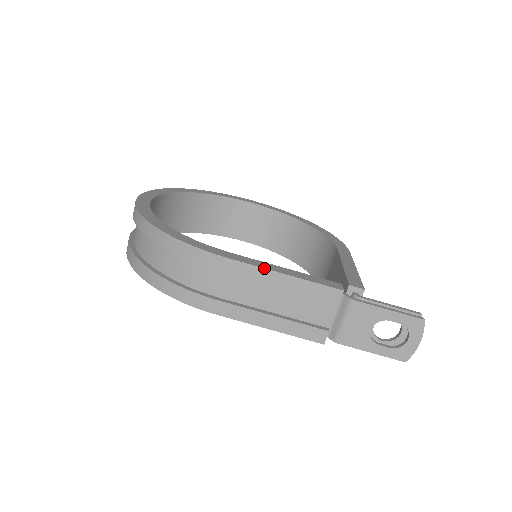
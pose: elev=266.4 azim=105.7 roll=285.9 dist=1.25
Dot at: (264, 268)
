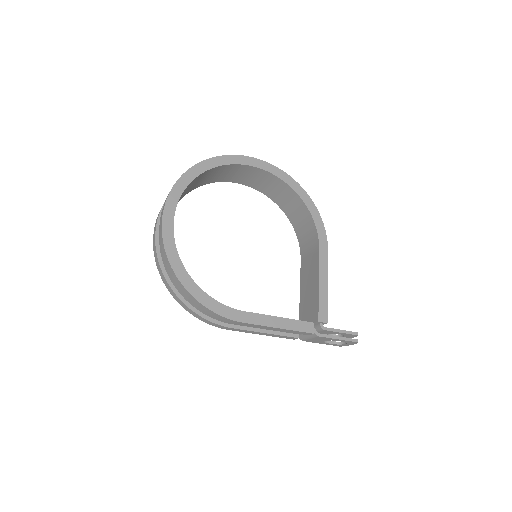
Dot at: (265, 326)
